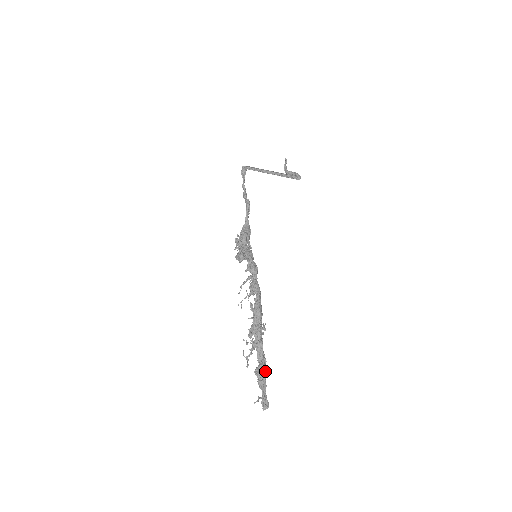
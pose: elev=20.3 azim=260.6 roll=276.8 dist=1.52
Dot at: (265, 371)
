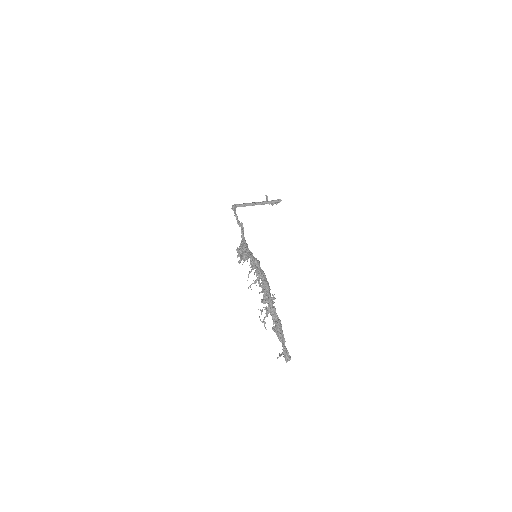
Dot at: (281, 328)
